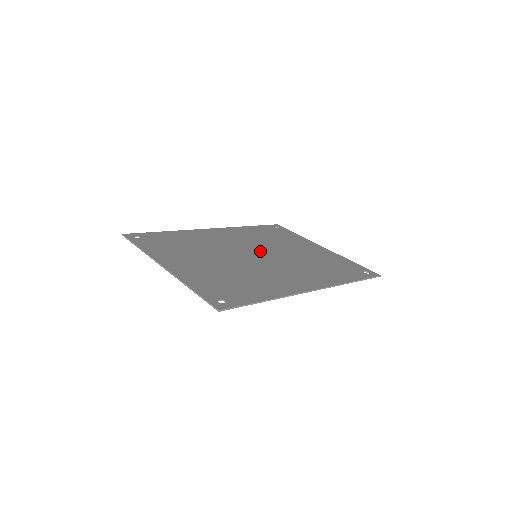
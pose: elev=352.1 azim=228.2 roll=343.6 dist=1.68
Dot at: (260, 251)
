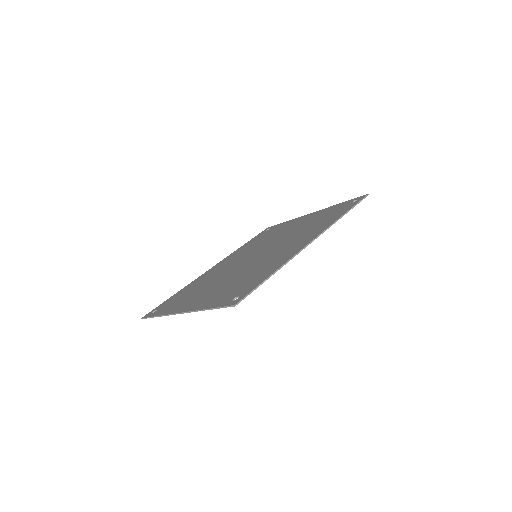
Dot at: (258, 251)
